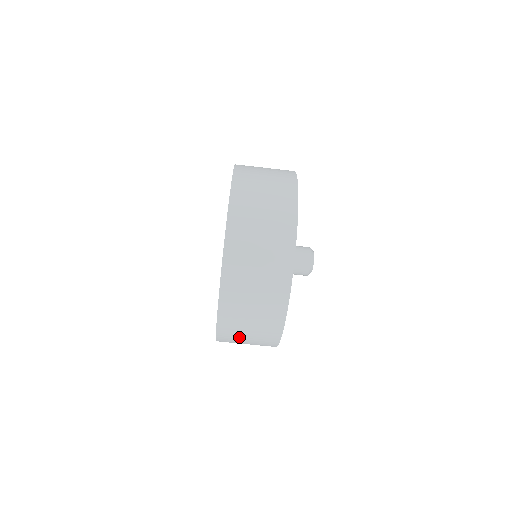
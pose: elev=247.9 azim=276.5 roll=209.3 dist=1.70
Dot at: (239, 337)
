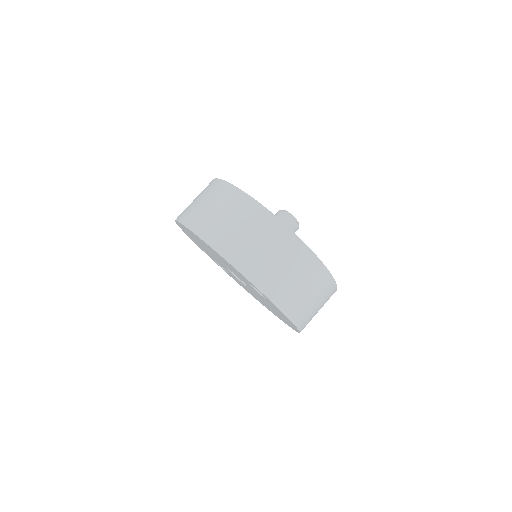
Dot at: (252, 251)
